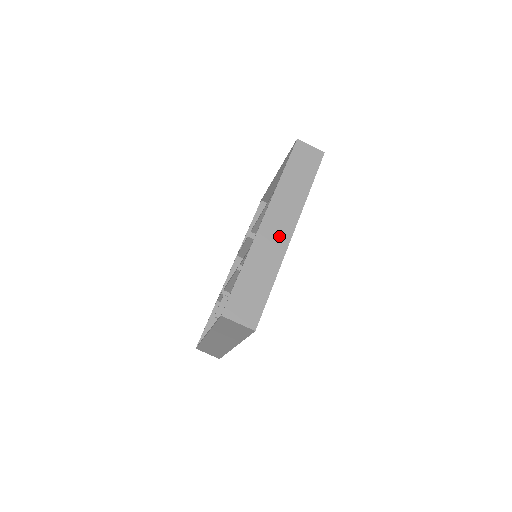
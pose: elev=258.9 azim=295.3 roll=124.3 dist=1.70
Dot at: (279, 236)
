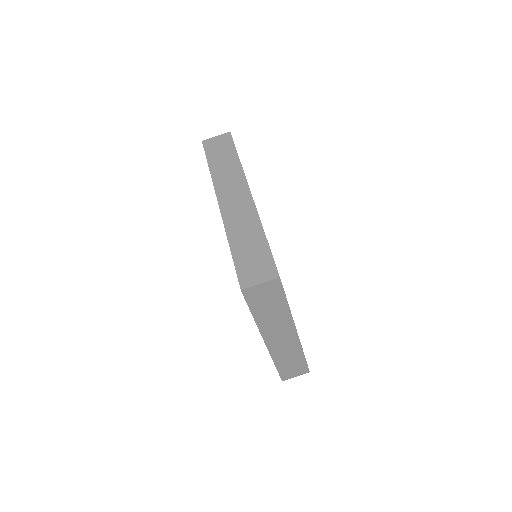
Dot at: (241, 204)
